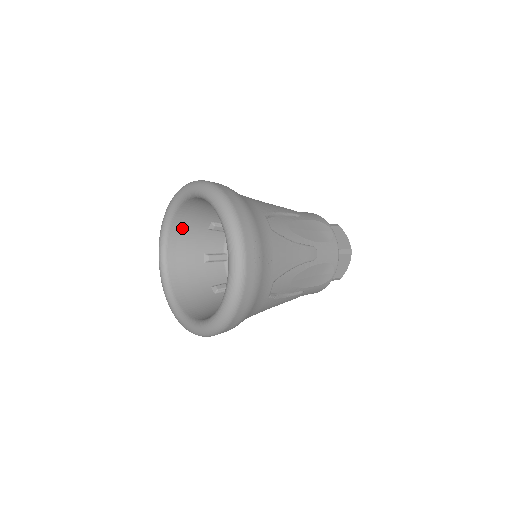
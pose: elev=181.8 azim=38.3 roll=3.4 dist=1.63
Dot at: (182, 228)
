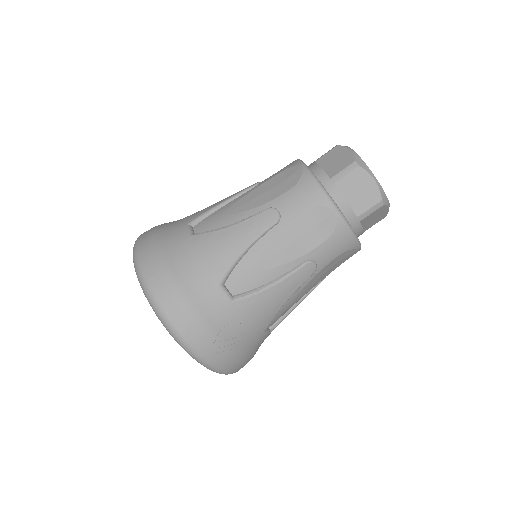
Dot at: occluded
